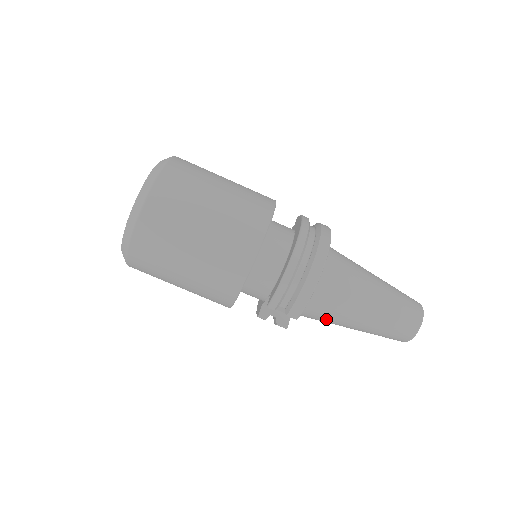
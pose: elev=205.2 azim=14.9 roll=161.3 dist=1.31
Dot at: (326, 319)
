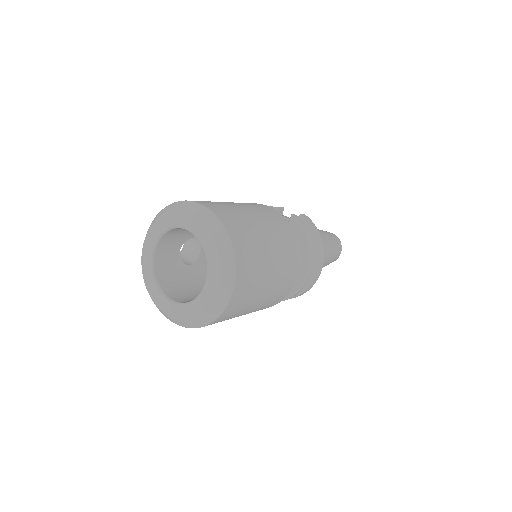
Dot at: occluded
